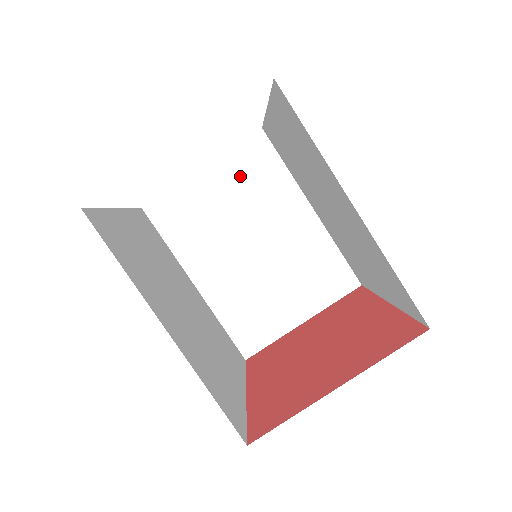
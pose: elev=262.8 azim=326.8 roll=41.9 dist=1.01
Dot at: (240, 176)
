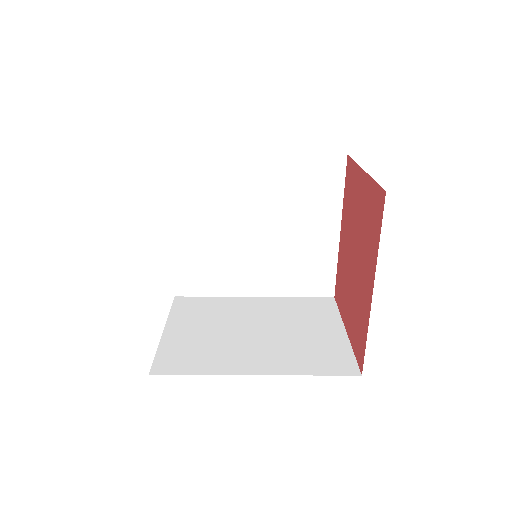
Dot at: occluded
